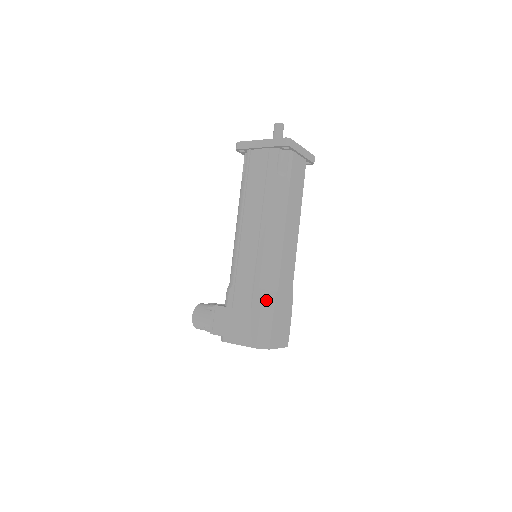
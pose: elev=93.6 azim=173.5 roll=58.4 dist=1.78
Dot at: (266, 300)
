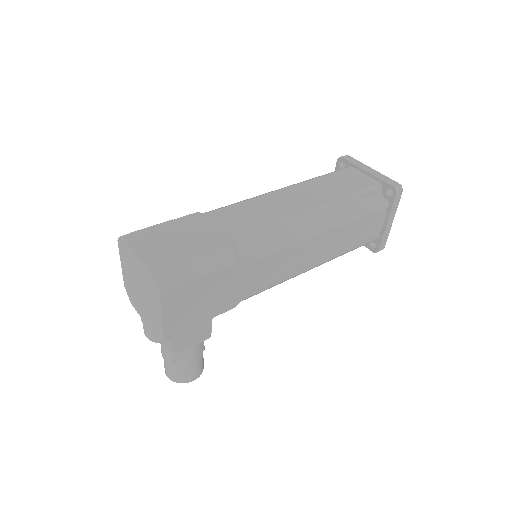
Dot at: occluded
